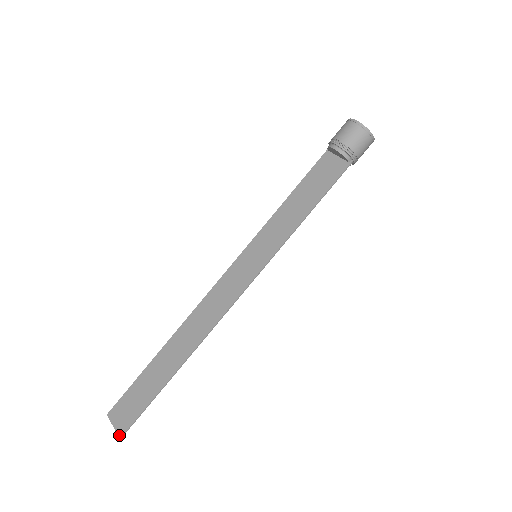
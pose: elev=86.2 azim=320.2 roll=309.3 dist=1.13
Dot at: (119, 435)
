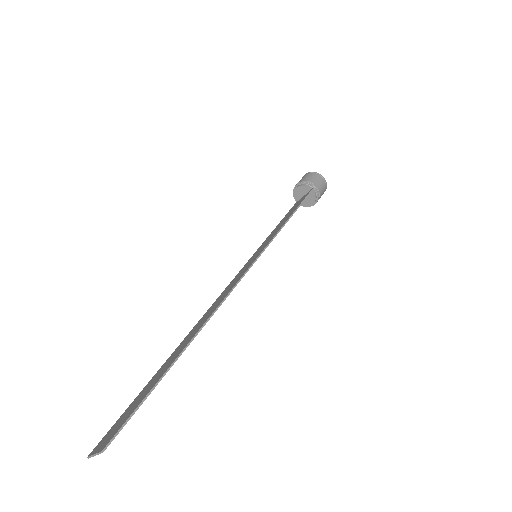
Dot at: (102, 449)
